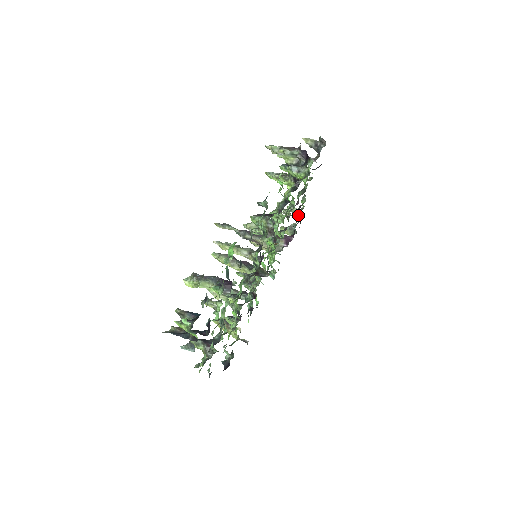
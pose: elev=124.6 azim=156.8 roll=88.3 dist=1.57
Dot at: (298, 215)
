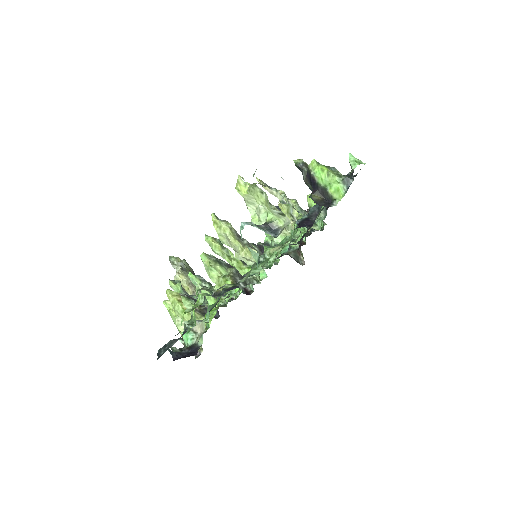
Dot at: occluded
